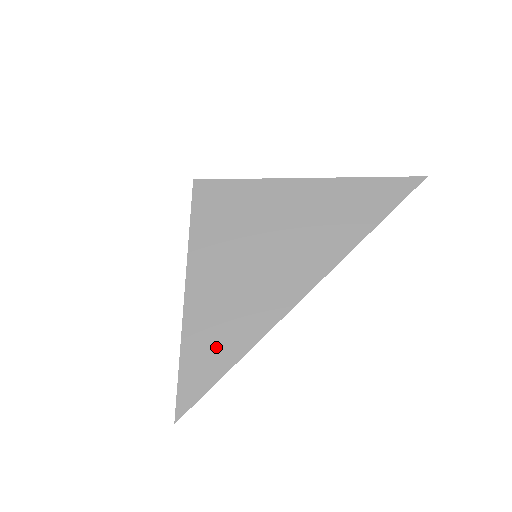
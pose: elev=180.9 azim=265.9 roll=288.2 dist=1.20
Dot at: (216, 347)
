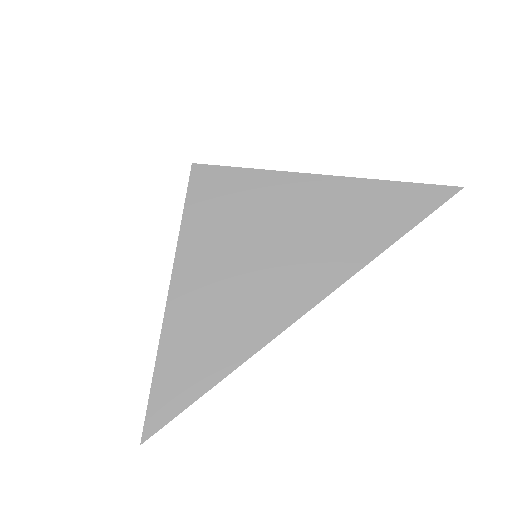
Dot at: (197, 362)
